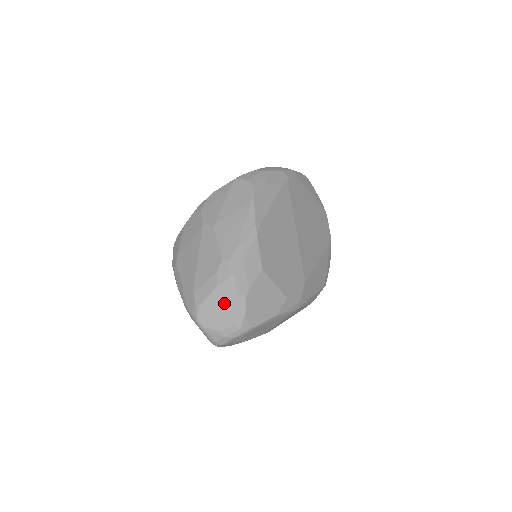
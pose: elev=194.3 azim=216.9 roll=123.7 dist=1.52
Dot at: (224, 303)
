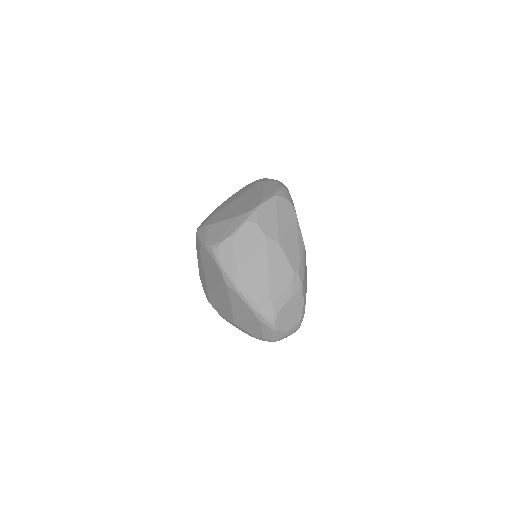
Dot at: (295, 309)
